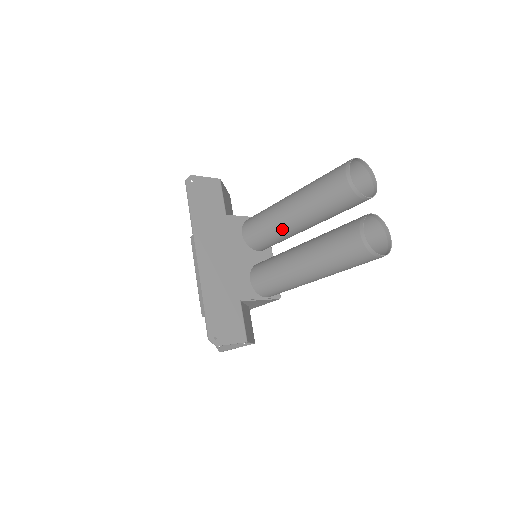
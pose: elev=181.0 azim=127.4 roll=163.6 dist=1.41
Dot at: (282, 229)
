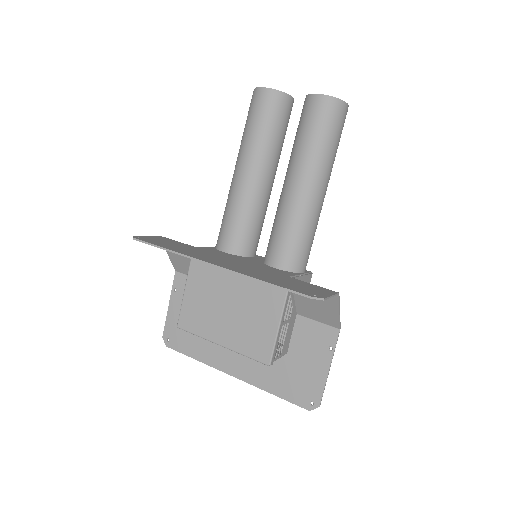
Dot at: (255, 198)
